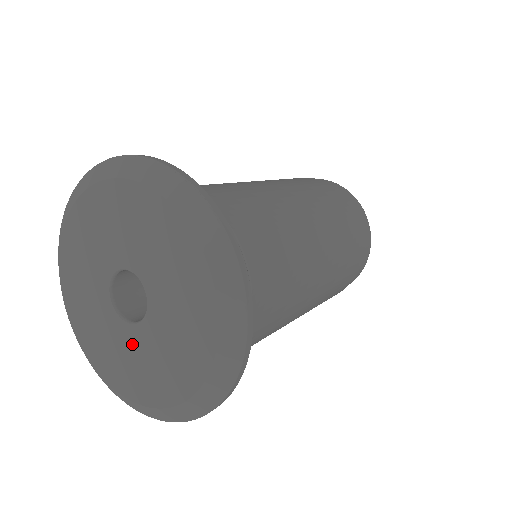
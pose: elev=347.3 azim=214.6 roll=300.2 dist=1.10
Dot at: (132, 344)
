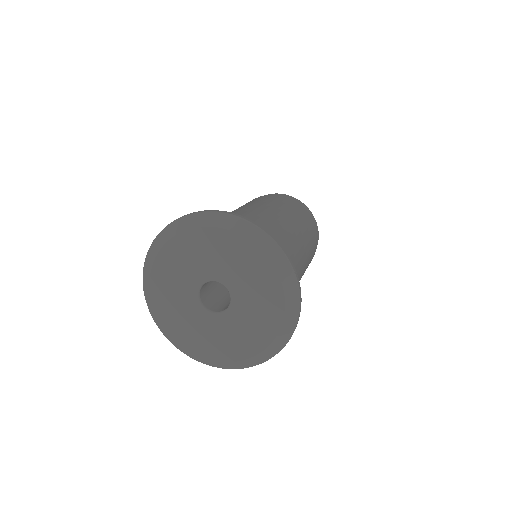
Dot at: (197, 316)
